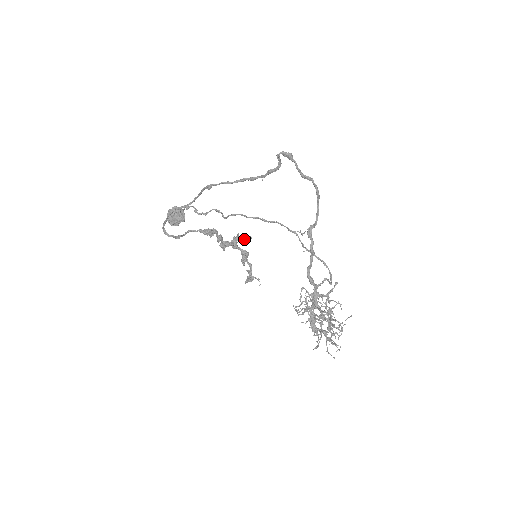
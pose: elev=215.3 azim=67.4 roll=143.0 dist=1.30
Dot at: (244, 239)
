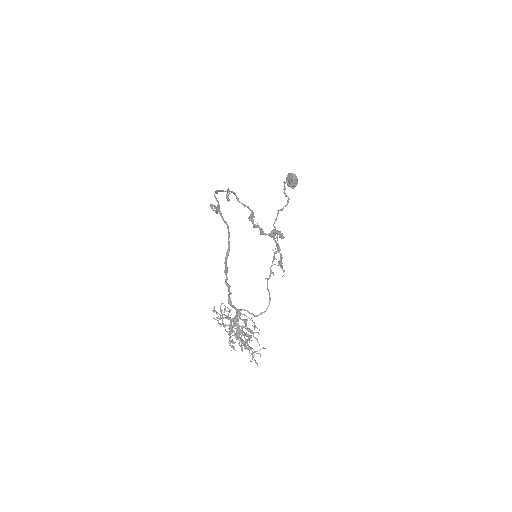
Dot at: (279, 235)
